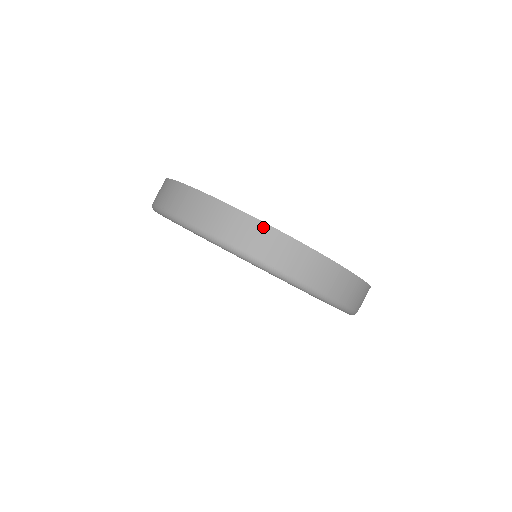
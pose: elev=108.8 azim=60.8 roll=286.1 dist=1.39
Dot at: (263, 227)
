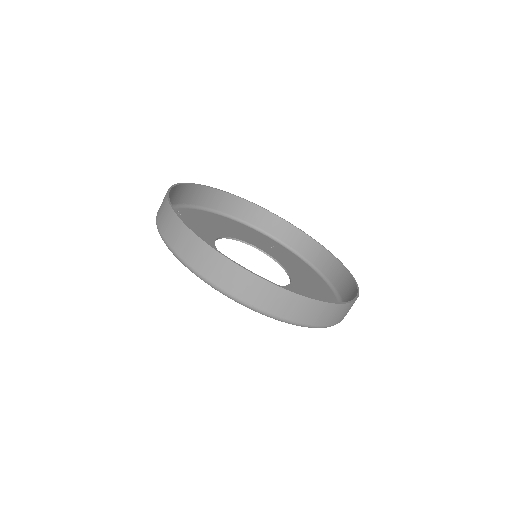
Dot at: (238, 270)
